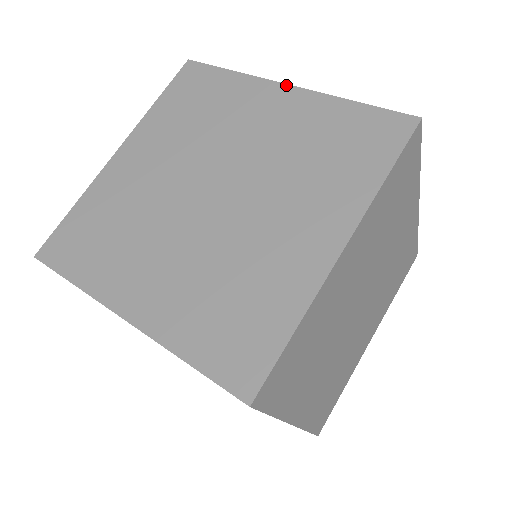
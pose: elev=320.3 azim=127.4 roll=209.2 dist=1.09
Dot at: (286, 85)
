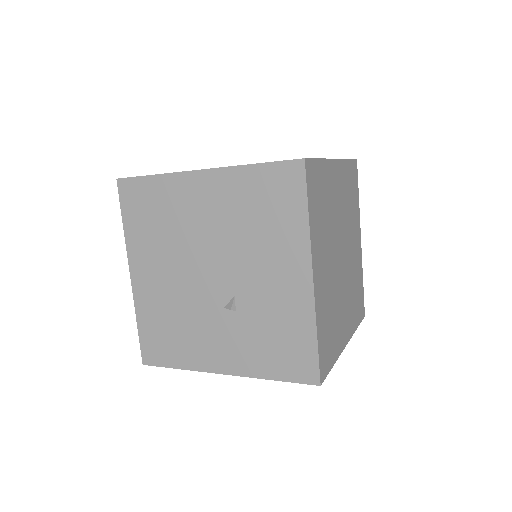
Dot at: occluded
